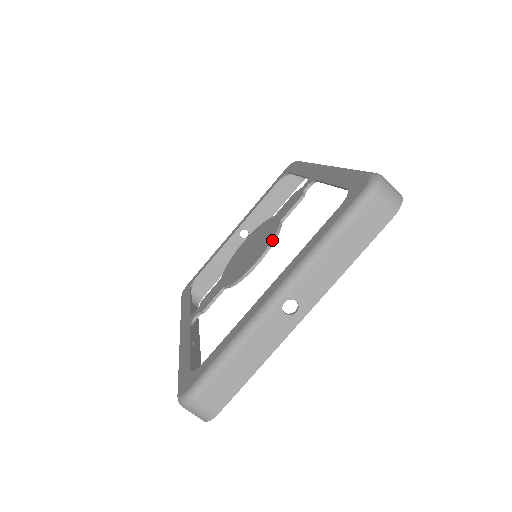
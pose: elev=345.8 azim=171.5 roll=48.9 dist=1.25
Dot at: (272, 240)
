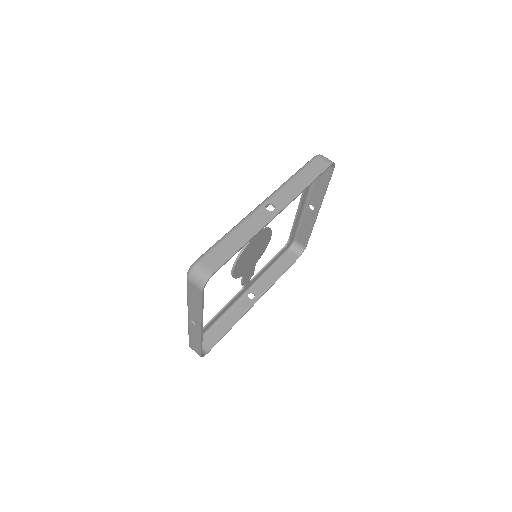
Dot at: (236, 259)
